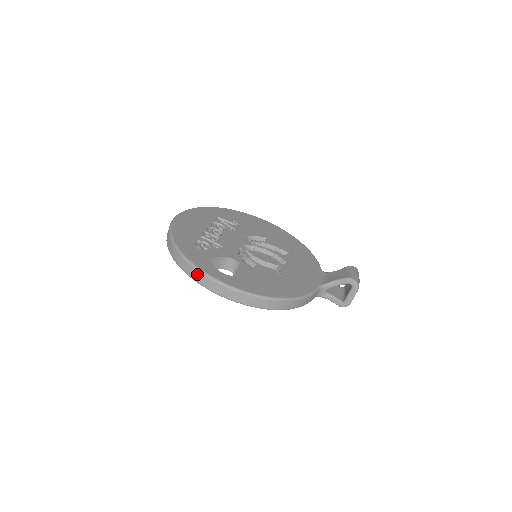
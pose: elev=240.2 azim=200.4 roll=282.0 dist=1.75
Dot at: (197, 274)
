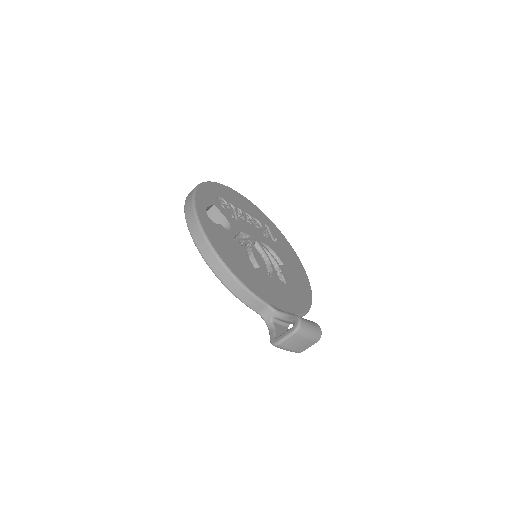
Dot at: (190, 196)
